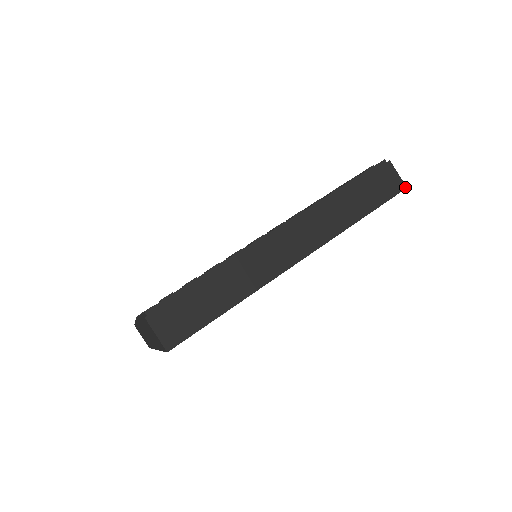
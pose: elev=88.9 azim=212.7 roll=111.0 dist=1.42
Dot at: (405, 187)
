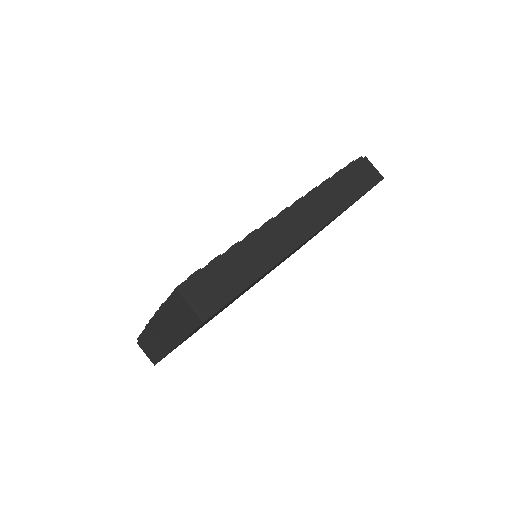
Dot at: (382, 178)
